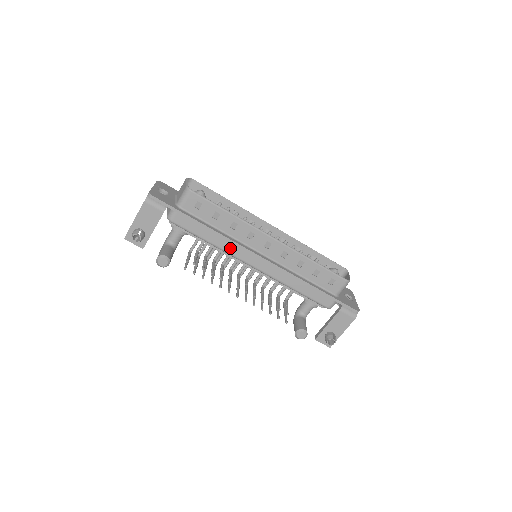
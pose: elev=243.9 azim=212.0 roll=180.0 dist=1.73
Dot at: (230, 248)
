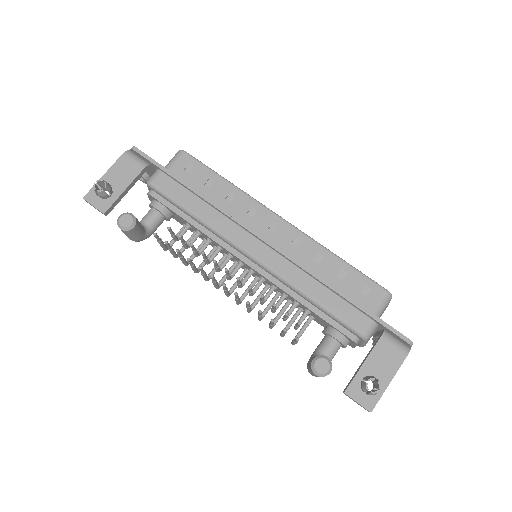
Dot at: (222, 225)
